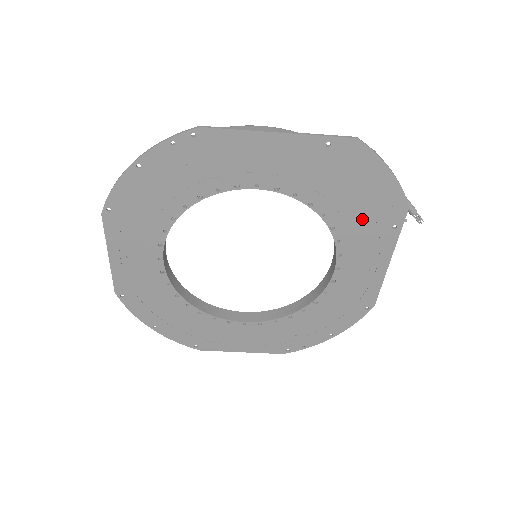
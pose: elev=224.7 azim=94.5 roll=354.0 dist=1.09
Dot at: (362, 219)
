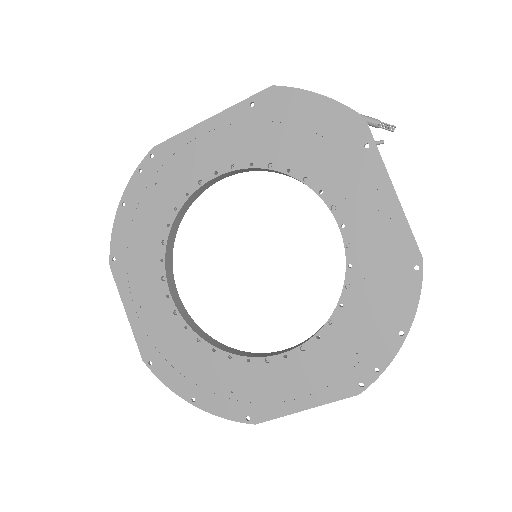
Dot at: (328, 155)
